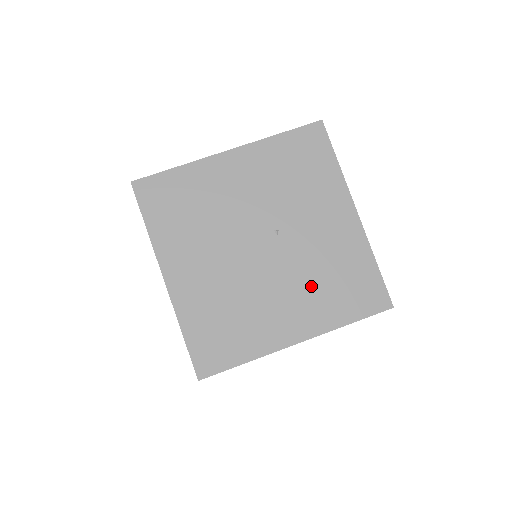
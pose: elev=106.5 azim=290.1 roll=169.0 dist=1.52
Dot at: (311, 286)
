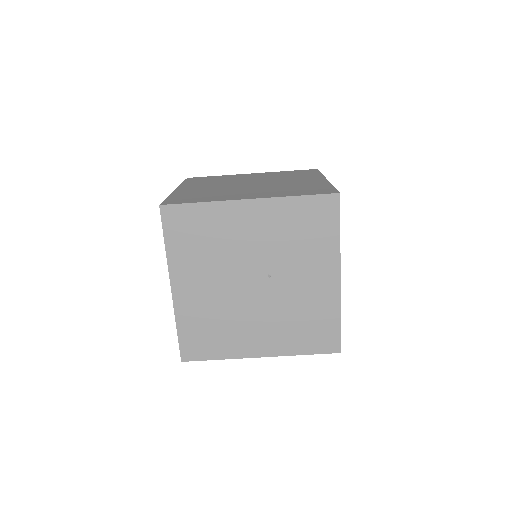
Dot at: (283, 322)
